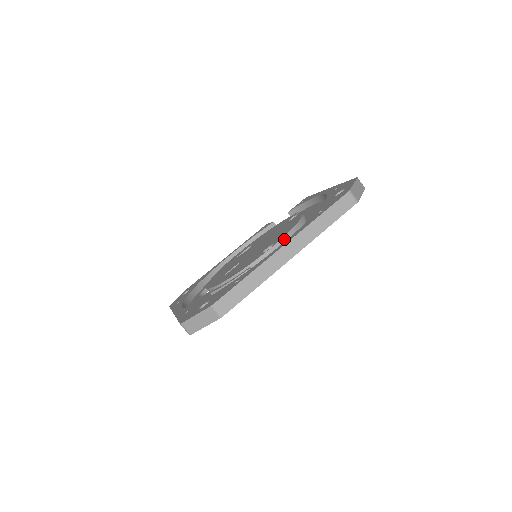
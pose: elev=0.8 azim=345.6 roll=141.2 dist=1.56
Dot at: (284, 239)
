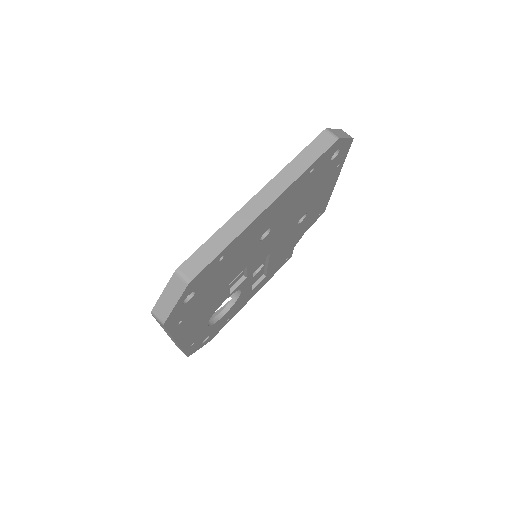
Dot at: occluded
